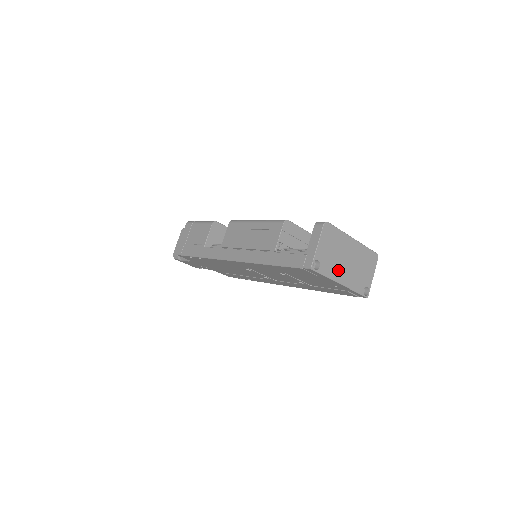
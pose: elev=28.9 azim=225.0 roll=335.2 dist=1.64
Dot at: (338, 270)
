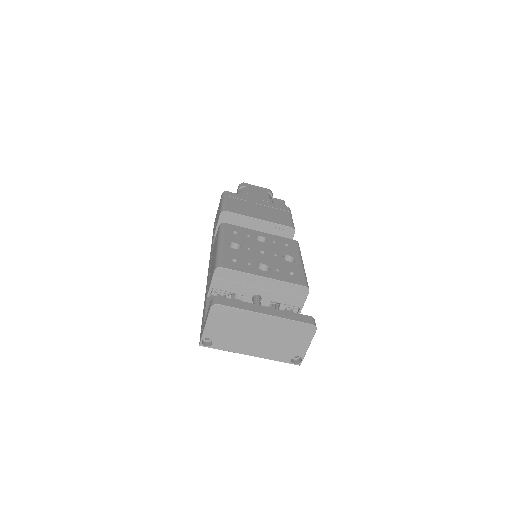
Dot at: (243, 344)
